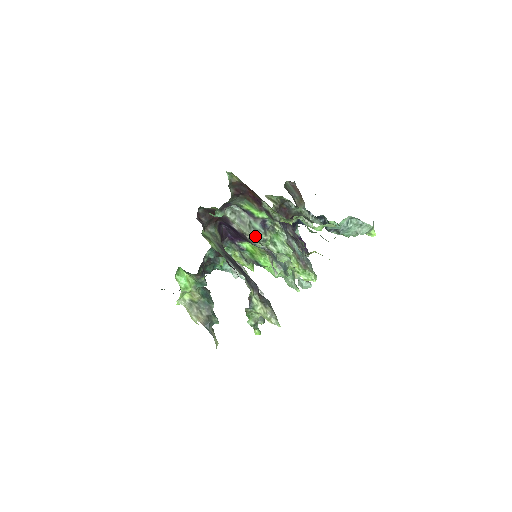
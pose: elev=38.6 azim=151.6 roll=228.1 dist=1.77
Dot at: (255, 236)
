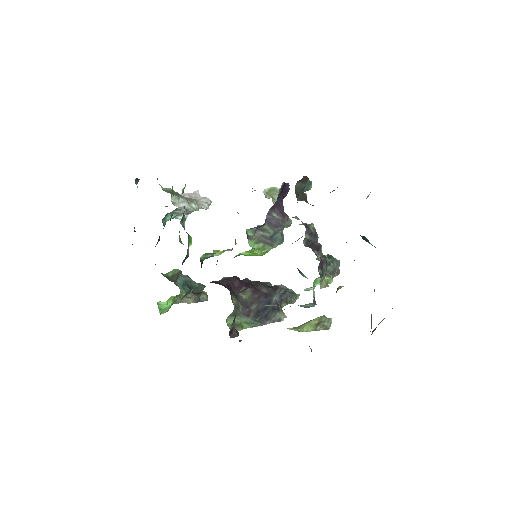
Dot at: occluded
